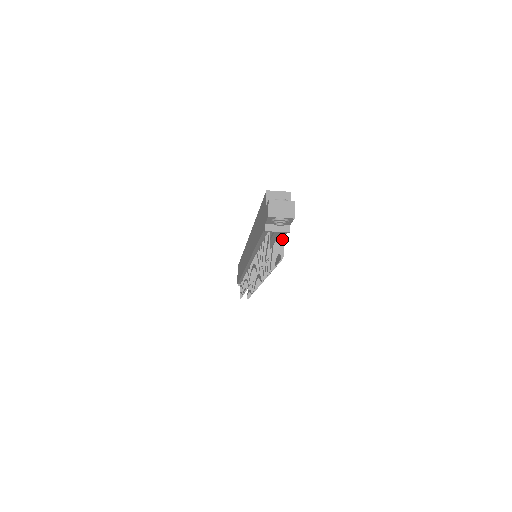
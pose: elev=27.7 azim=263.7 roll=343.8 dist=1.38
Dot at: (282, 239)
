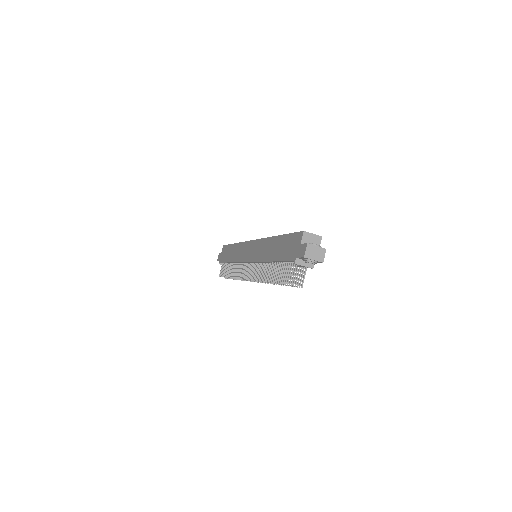
Dot at: (305, 272)
